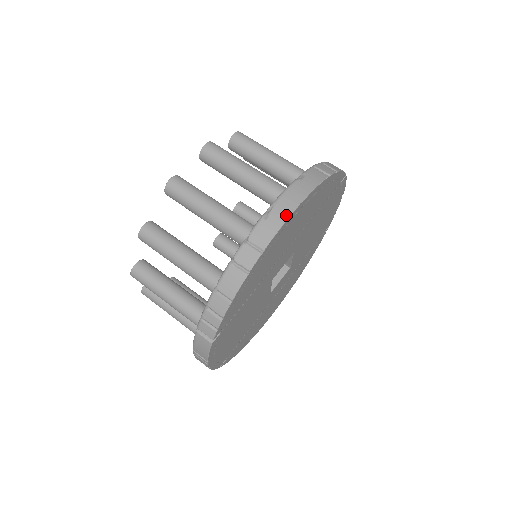
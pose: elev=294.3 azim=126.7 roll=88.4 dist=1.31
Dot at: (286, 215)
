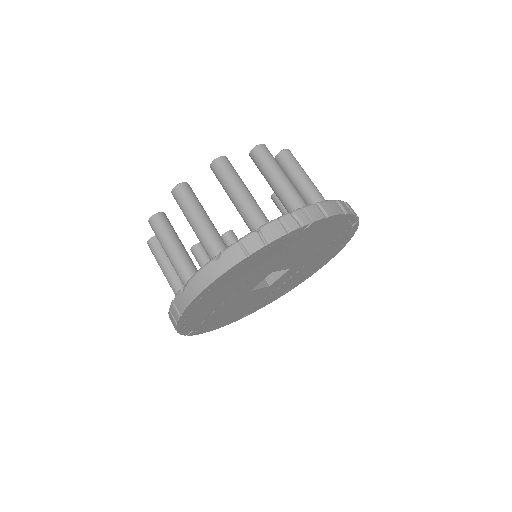
Dot at: (193, 295)
